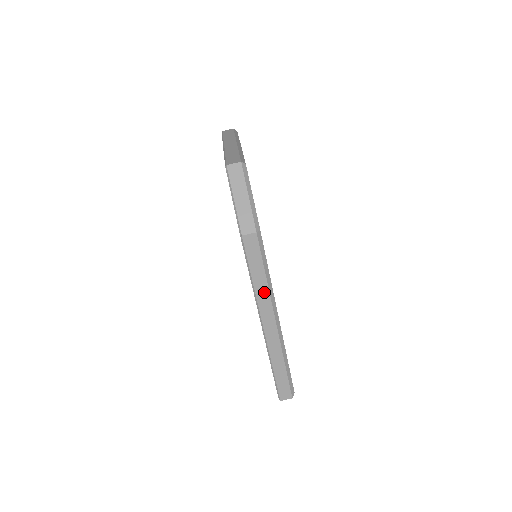
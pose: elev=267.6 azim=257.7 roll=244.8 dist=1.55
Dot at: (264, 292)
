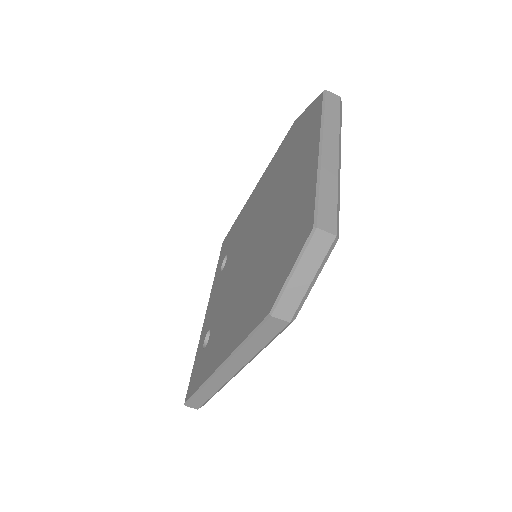
Dot at: (247, 356)
